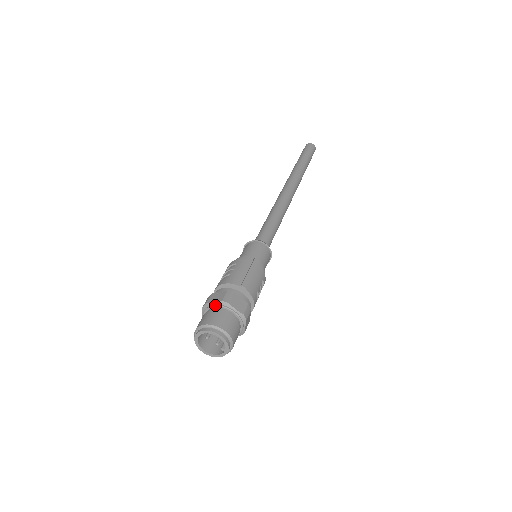
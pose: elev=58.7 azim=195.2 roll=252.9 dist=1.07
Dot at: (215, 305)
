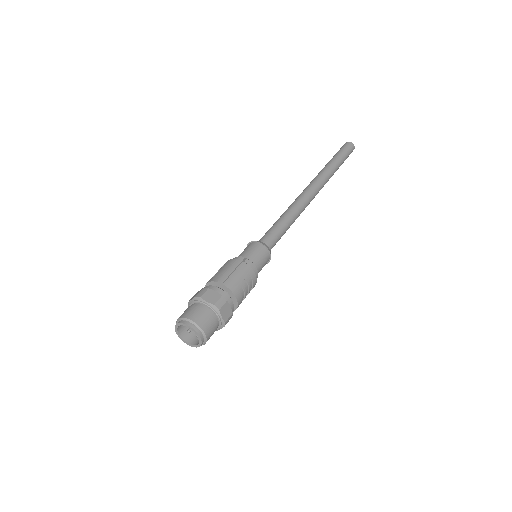
Dot at: (191, 302)
